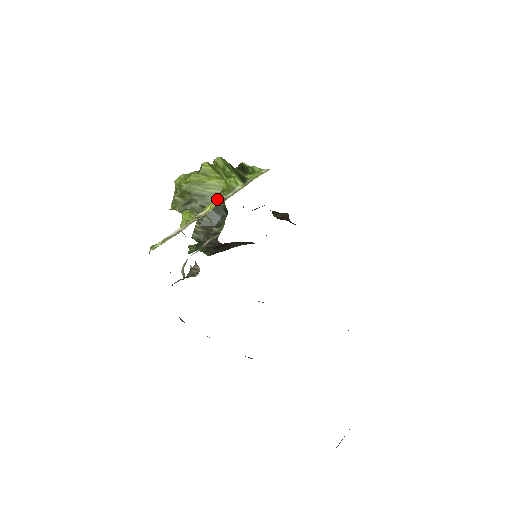
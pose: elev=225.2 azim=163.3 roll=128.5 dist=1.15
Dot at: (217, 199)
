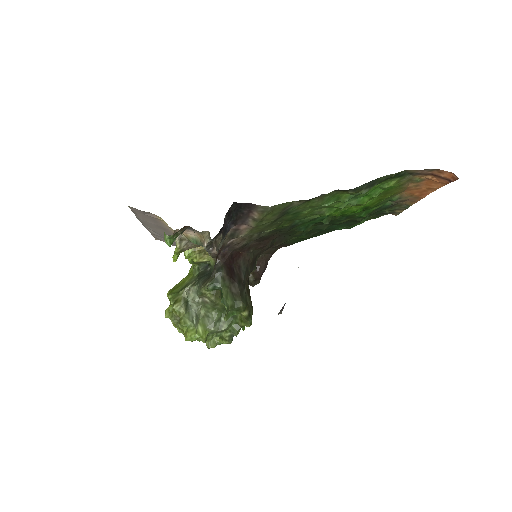
Dot at: occluded
